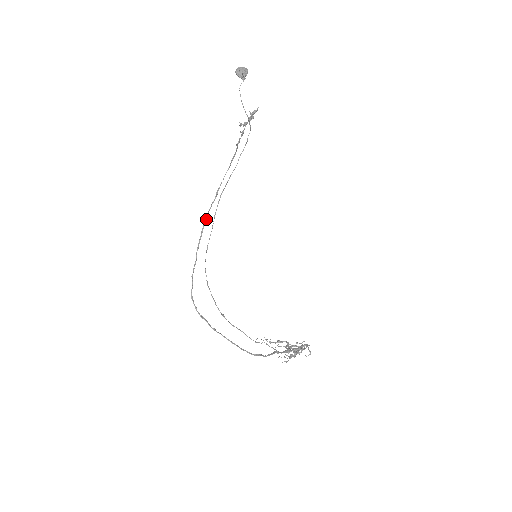
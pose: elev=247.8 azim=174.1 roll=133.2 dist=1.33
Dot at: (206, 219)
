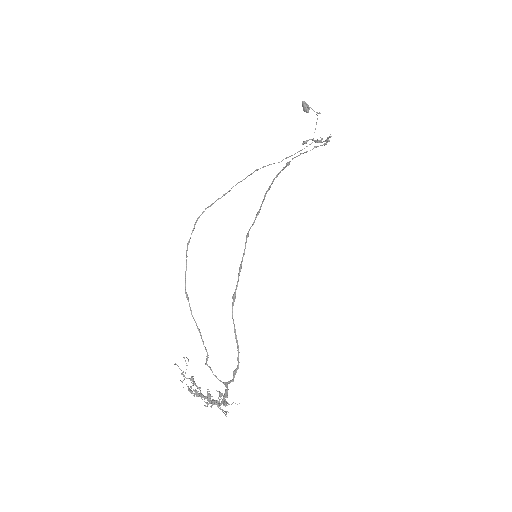
Dot at: (278, 174)
